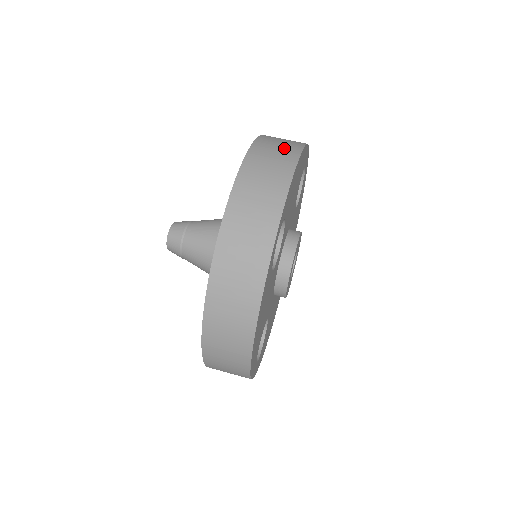
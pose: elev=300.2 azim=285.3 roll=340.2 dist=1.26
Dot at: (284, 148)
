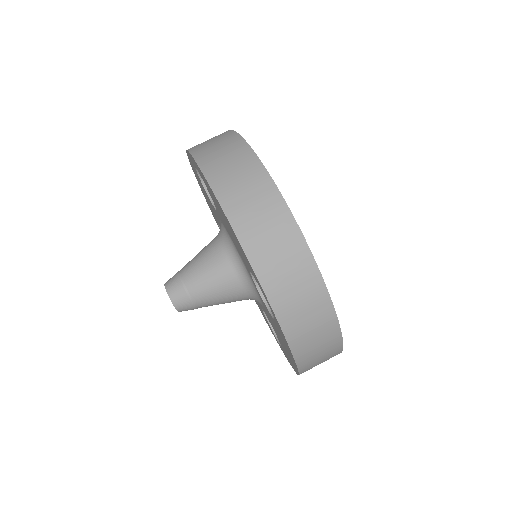
Dot at: (254, 189)
